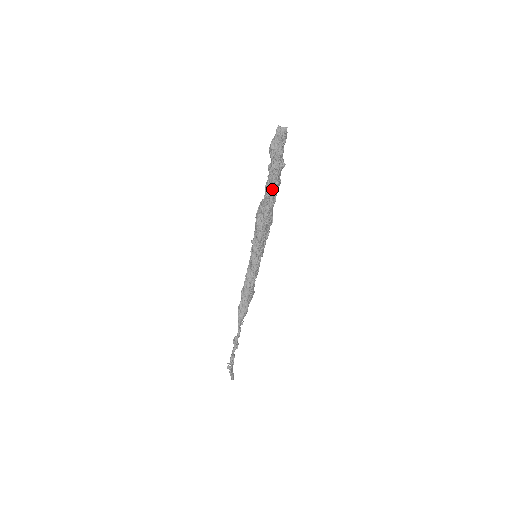
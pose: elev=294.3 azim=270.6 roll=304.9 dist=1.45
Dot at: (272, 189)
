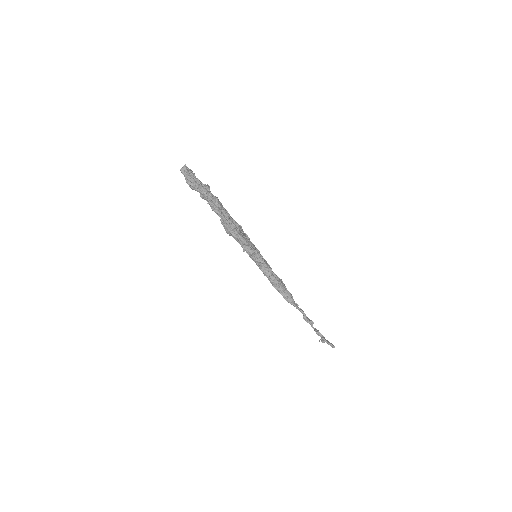
Dot at: (218, 207)
